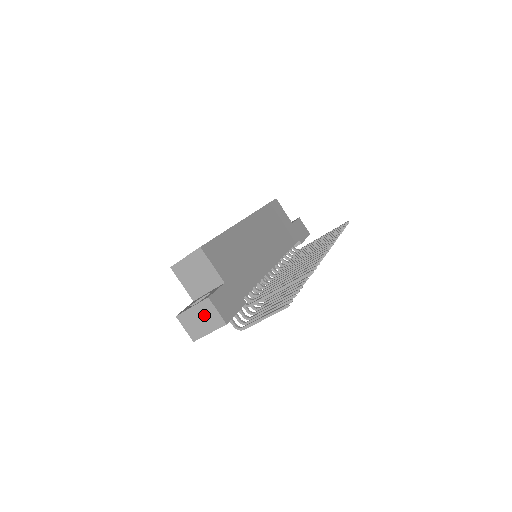
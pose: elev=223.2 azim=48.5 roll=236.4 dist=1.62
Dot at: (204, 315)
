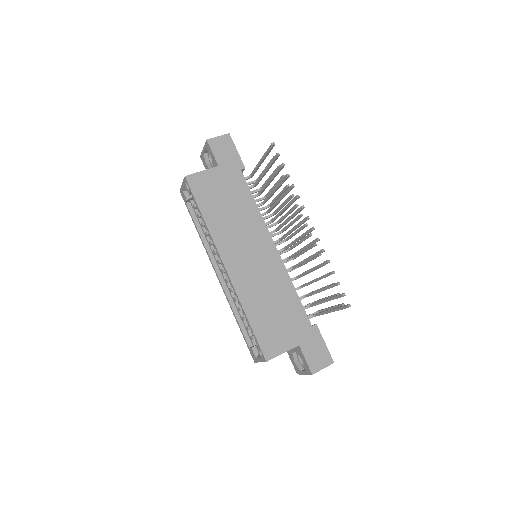
Dot at: occluded
